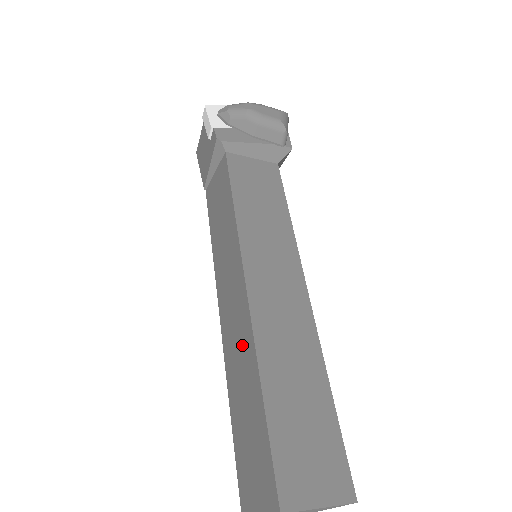
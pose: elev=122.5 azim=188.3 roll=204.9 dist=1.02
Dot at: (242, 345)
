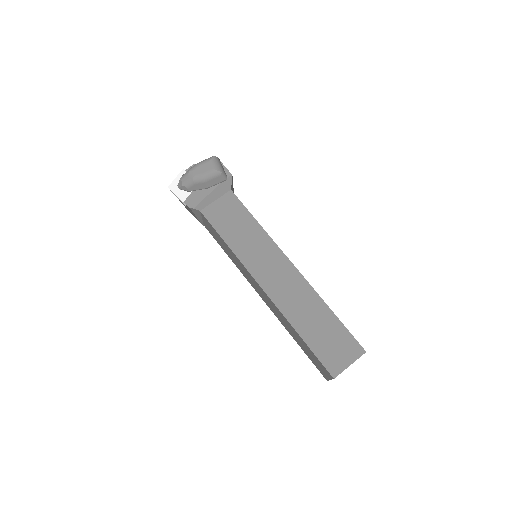
Dot at: (278, 313)
